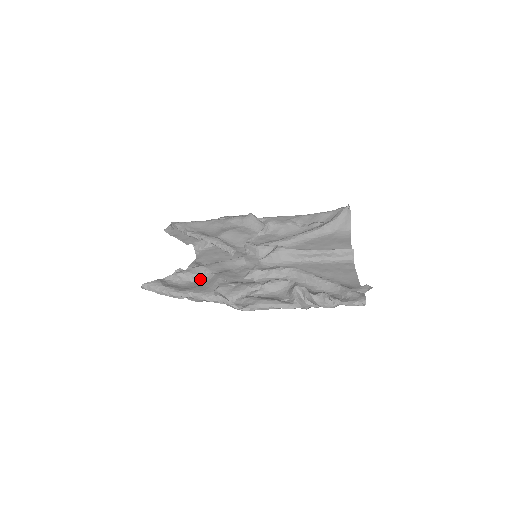
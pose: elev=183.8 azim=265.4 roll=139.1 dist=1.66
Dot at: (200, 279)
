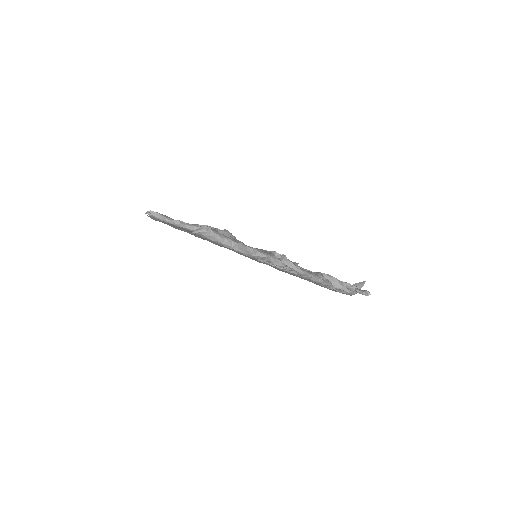
Dot at: occluded
